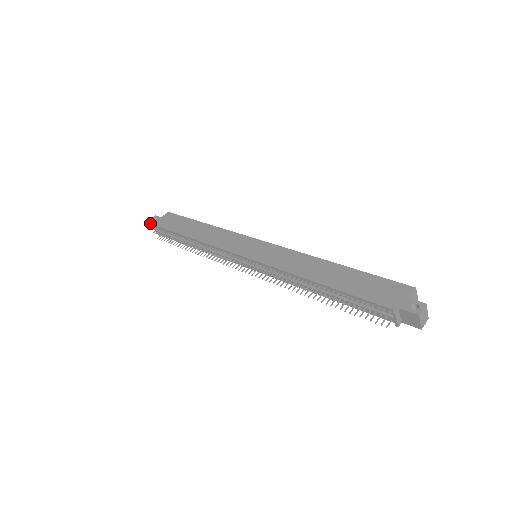
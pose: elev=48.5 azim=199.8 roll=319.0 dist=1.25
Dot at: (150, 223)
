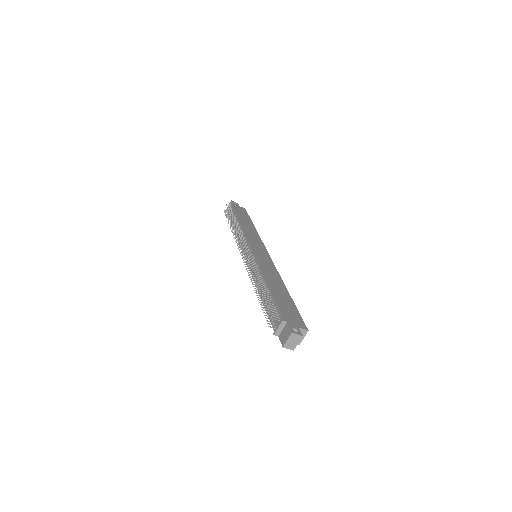
Dot at: (231, 202)
